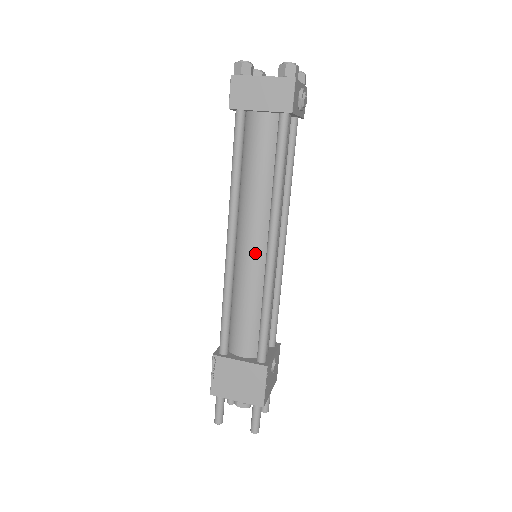
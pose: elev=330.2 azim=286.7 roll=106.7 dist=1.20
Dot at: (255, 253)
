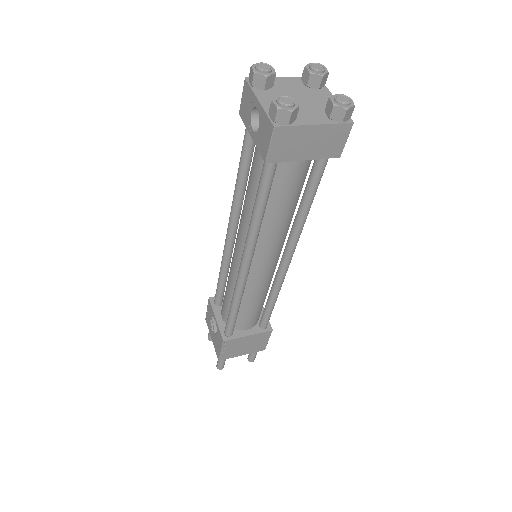
Dot at: (269, 267)
